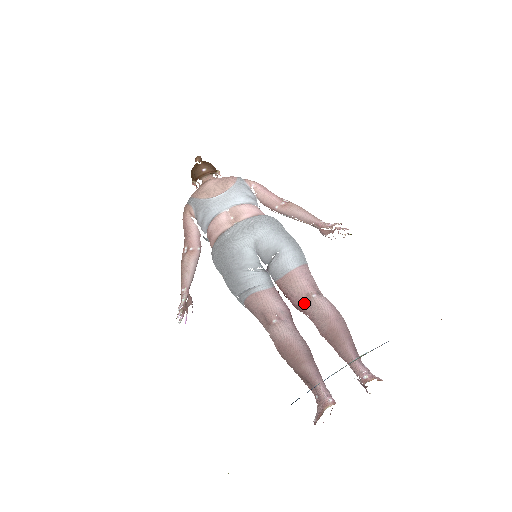
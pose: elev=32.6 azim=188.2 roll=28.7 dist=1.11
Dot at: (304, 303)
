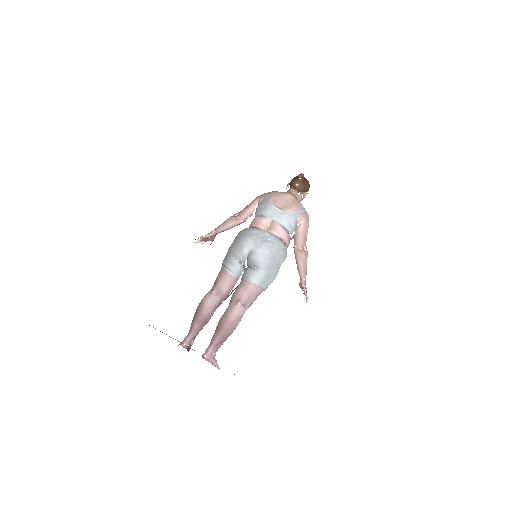
Dot at: (233, 301)
